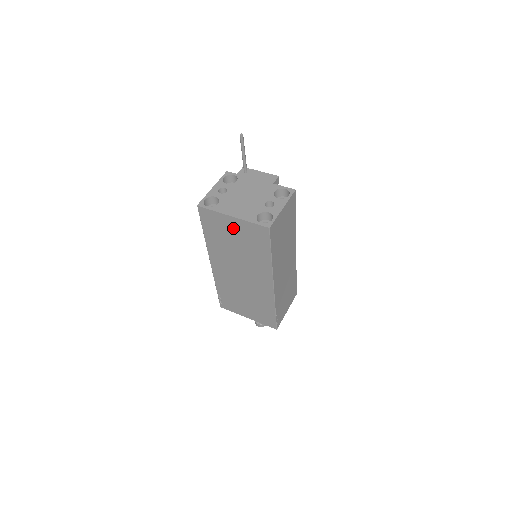
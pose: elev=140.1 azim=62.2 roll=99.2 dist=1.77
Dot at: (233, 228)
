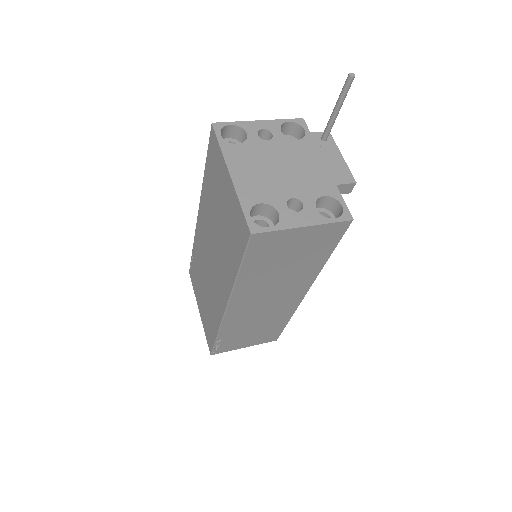
Dot at: (225, 192)
